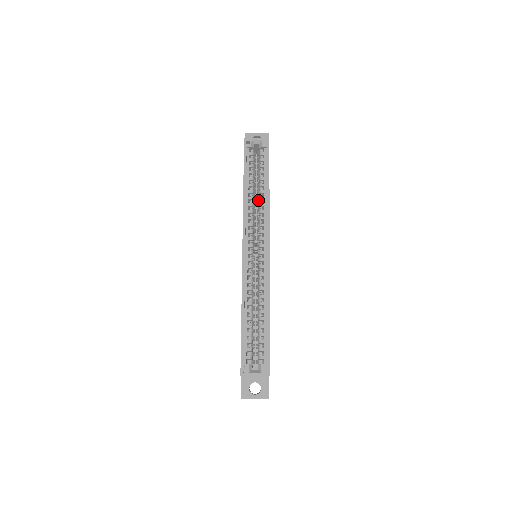
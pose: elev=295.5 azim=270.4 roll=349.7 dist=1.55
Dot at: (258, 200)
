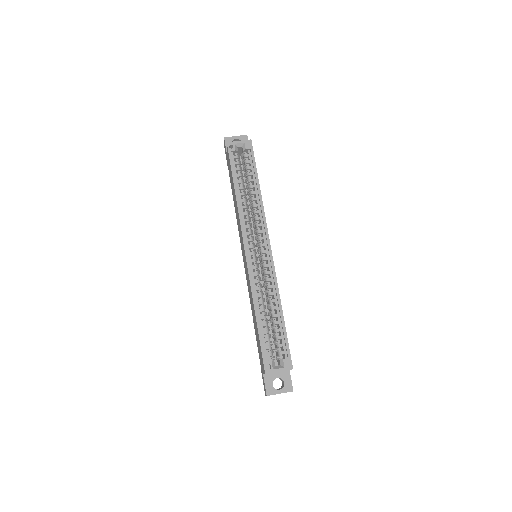
Dot at: (250, 201)
